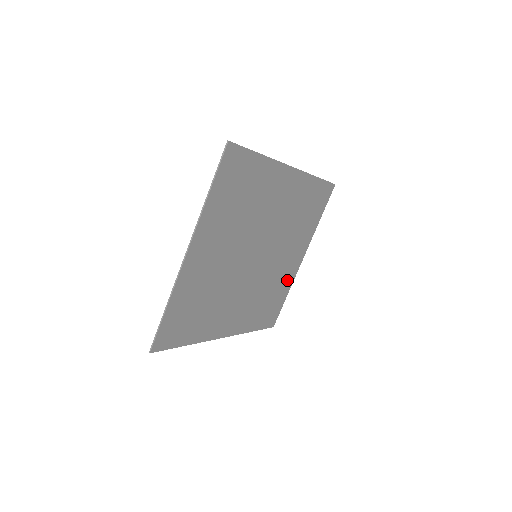
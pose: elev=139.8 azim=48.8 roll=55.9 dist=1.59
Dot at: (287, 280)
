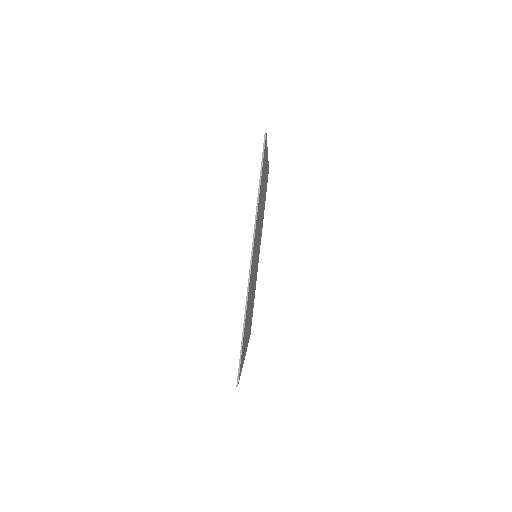
Dot at: (266, 175)
